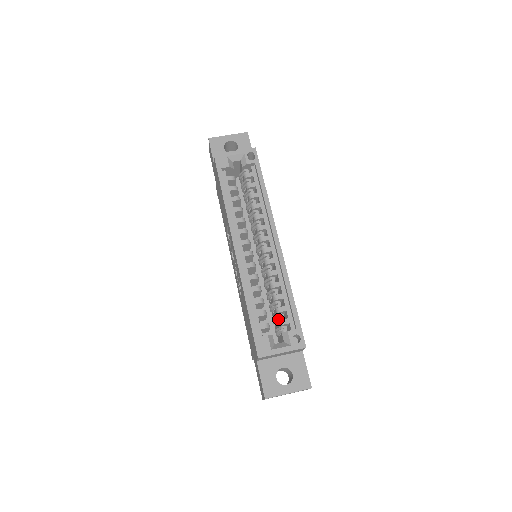
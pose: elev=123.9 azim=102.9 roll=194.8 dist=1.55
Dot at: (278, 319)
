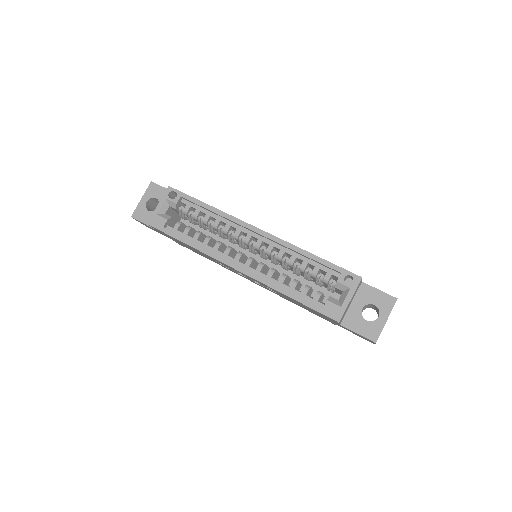
Dot at: (321, 281)
